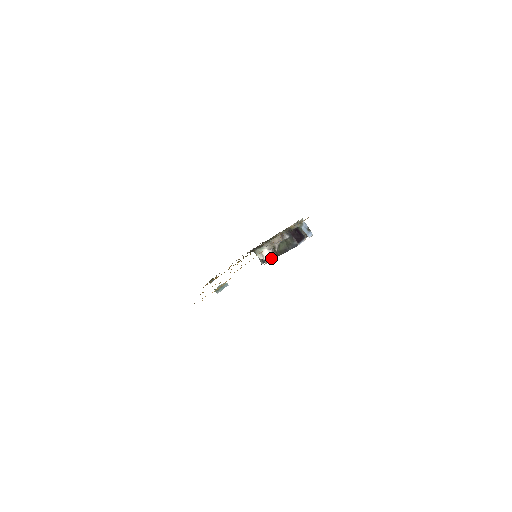
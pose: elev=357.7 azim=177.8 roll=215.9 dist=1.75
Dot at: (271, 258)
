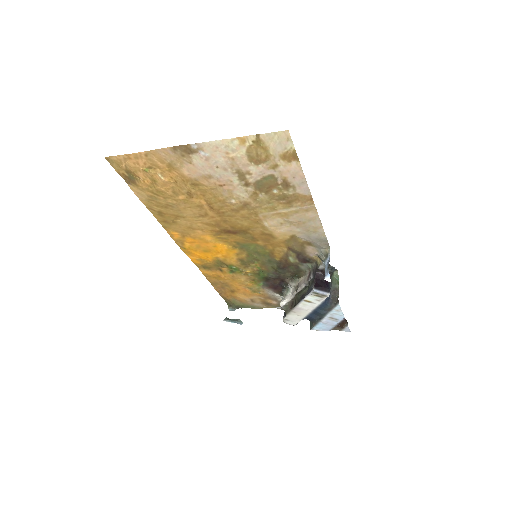
Dot at: (288, 305)
